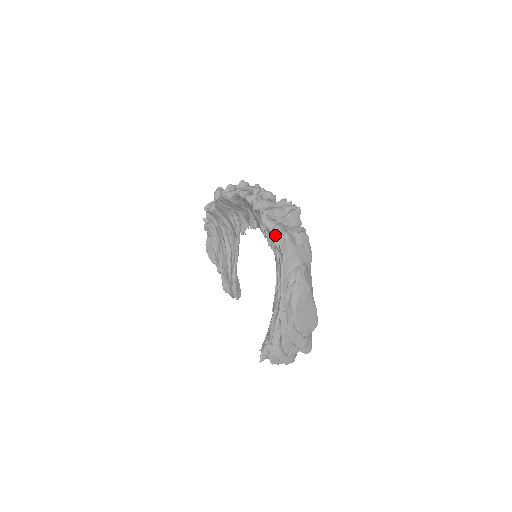
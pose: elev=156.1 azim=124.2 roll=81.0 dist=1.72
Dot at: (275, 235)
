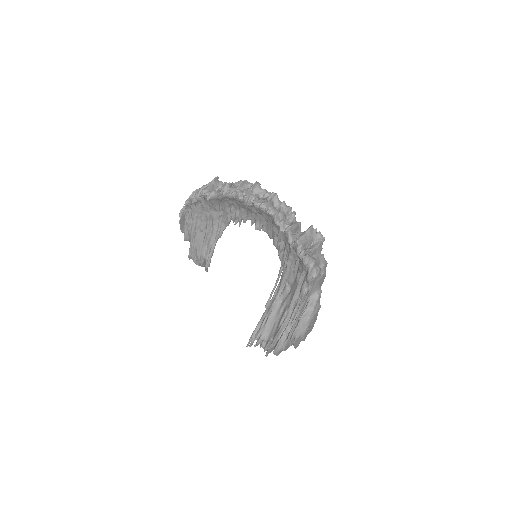
Dot at: (311, 272)
